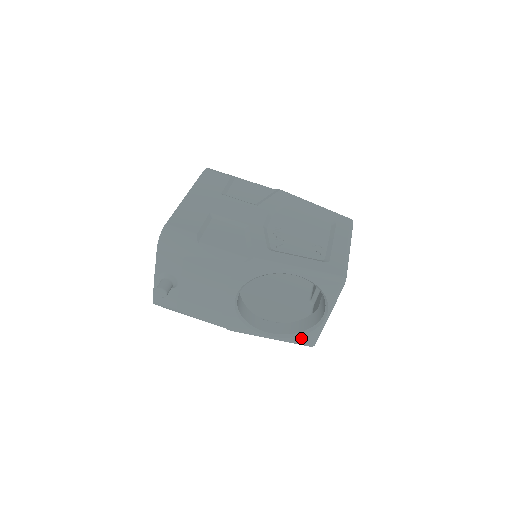
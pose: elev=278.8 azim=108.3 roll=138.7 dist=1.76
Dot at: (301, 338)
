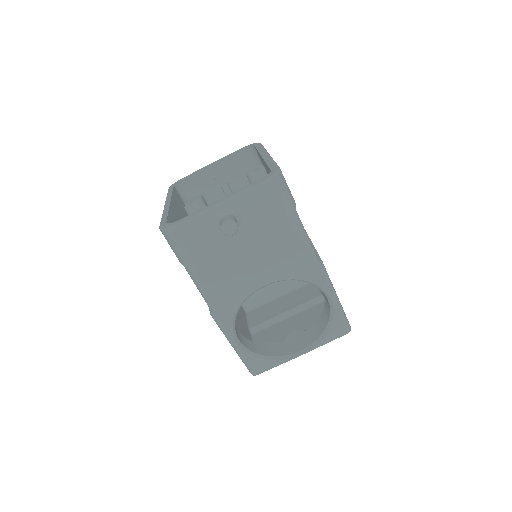
Dot at: (258, 361)
